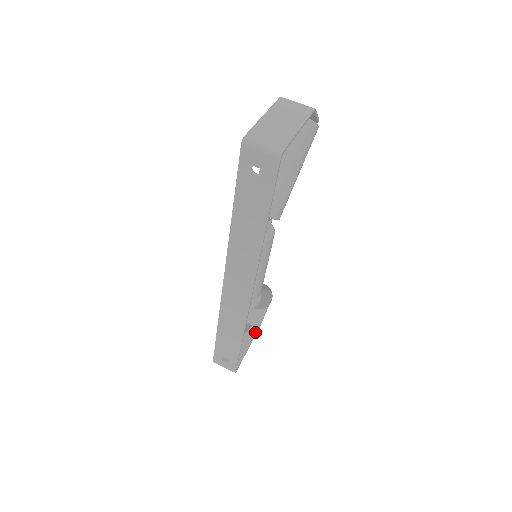
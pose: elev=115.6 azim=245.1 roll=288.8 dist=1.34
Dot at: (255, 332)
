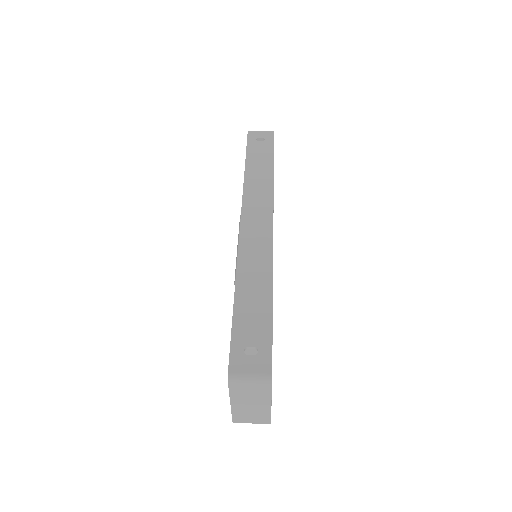
Dot at: (268, 416)
